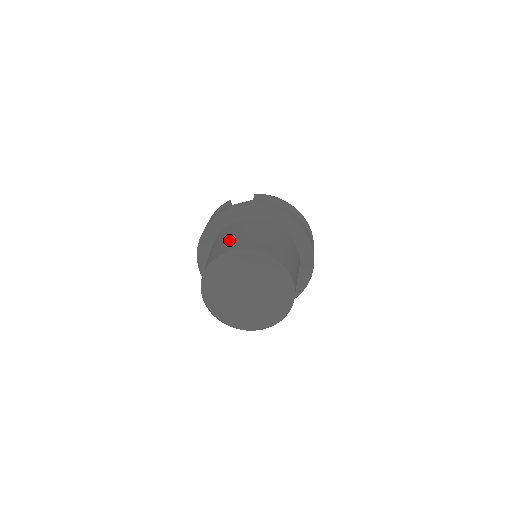
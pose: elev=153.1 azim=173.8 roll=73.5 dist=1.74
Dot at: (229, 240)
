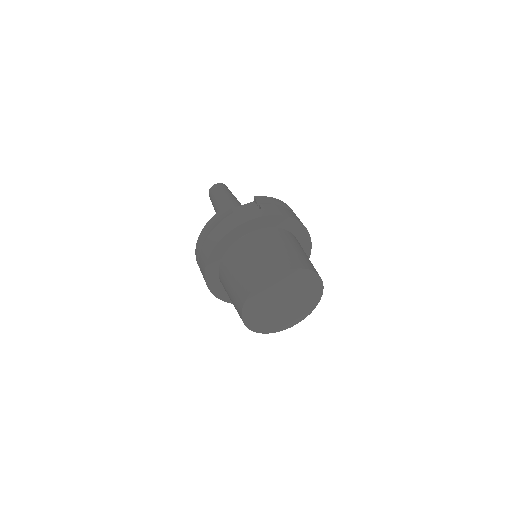
Dot at: (263, 258)
